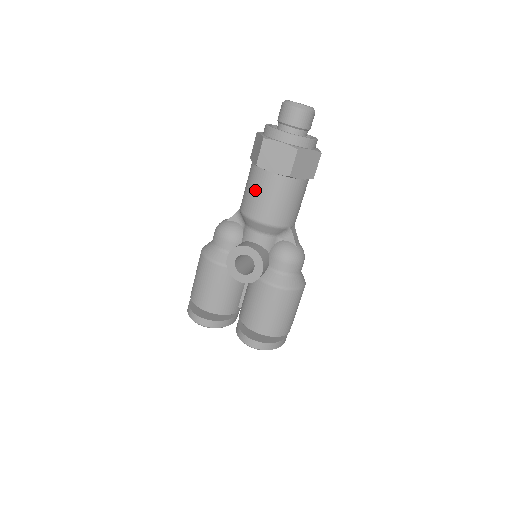
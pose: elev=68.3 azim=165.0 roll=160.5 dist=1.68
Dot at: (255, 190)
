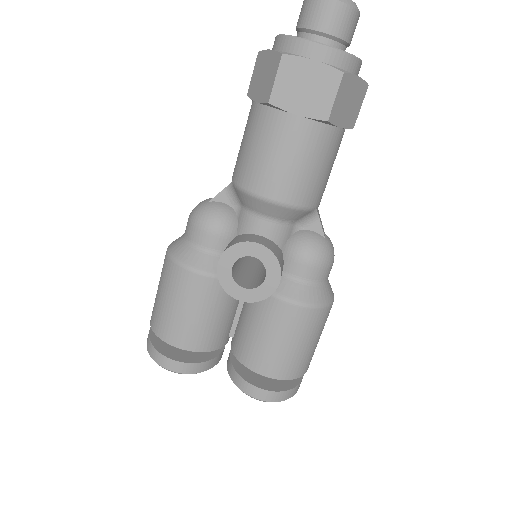
Dot at: (265, 147)
